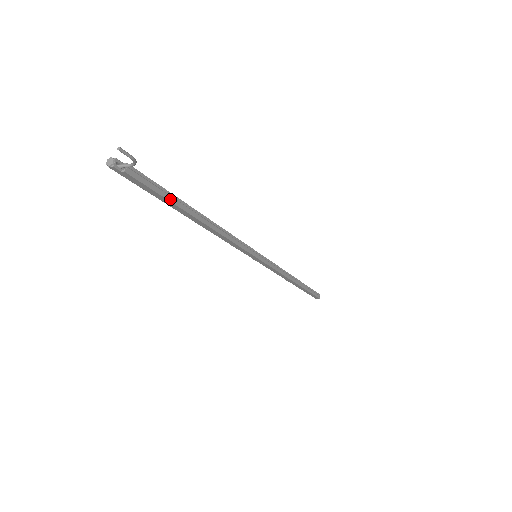
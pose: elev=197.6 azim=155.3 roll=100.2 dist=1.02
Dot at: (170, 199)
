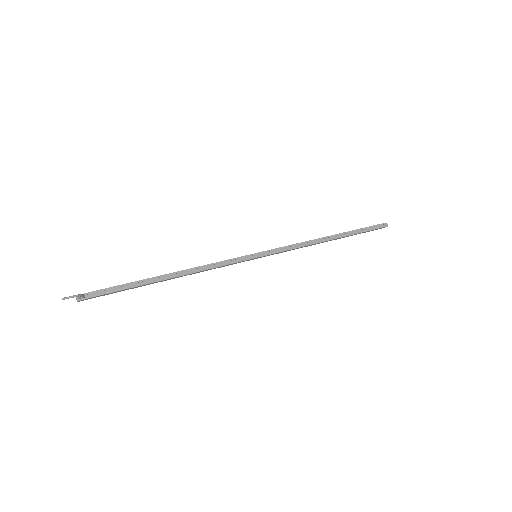
Dot at: (132, 286)
